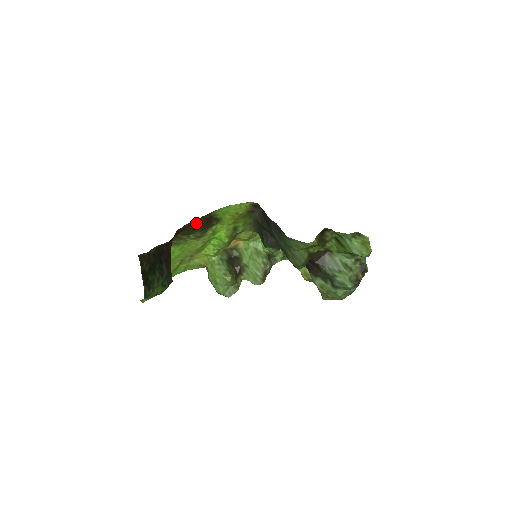
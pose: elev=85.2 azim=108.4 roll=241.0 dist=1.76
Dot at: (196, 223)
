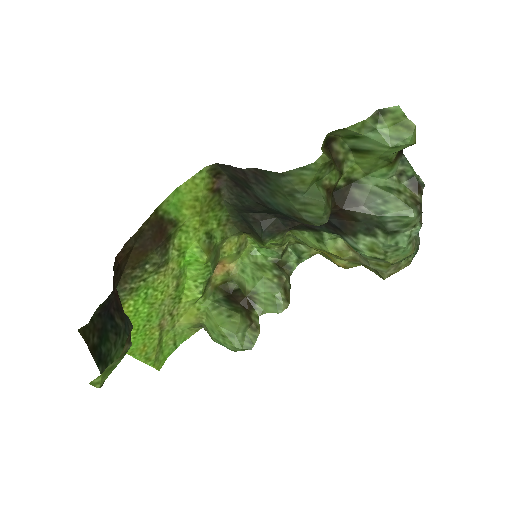
Dot at: (142, 237)
